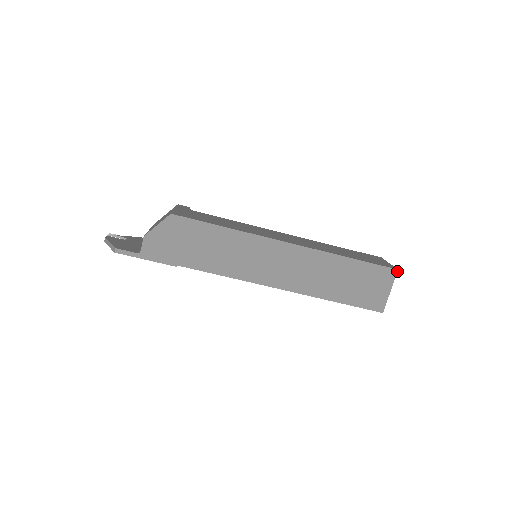
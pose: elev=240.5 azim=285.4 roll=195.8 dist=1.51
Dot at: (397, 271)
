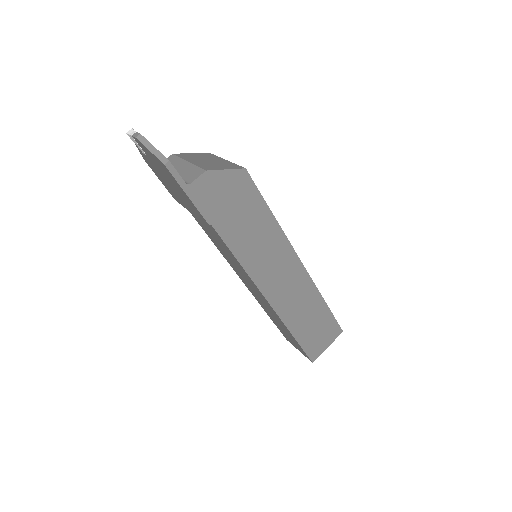
Dot at: occluded
